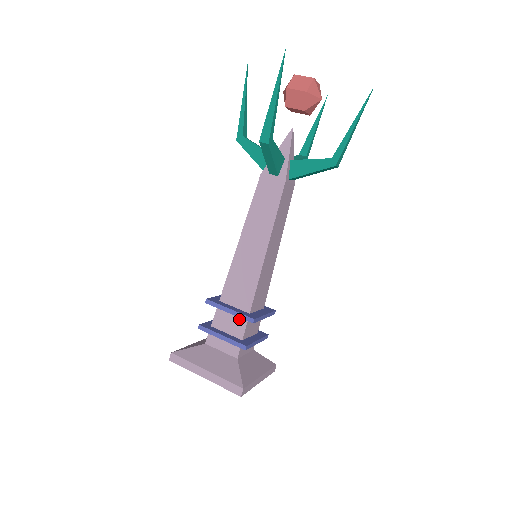
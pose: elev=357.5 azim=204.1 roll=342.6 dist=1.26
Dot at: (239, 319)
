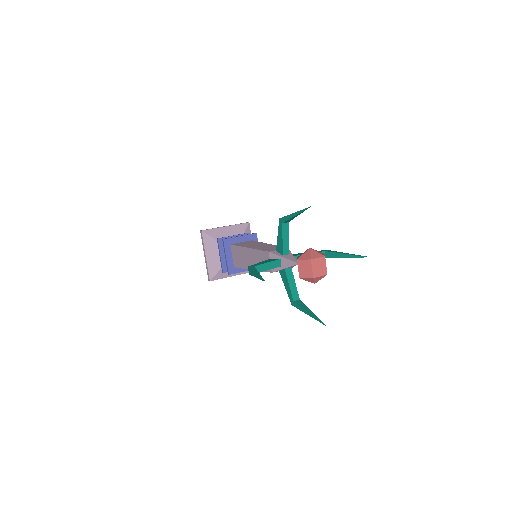
Dot at: occluded
